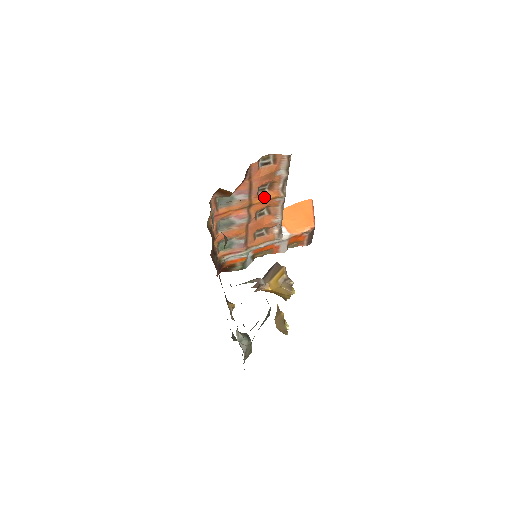
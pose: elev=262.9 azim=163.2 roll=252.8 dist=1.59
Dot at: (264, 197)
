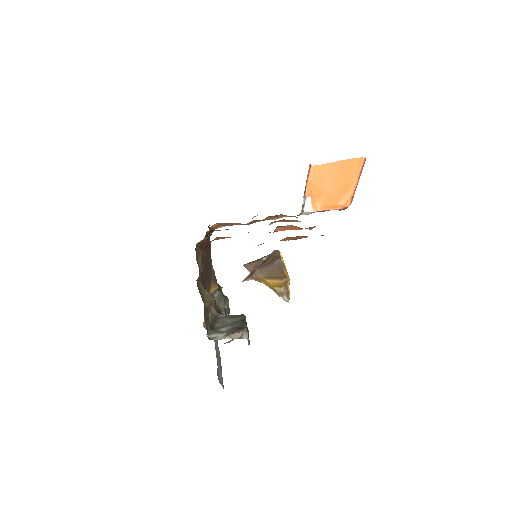
Dot at: (283, 229)
